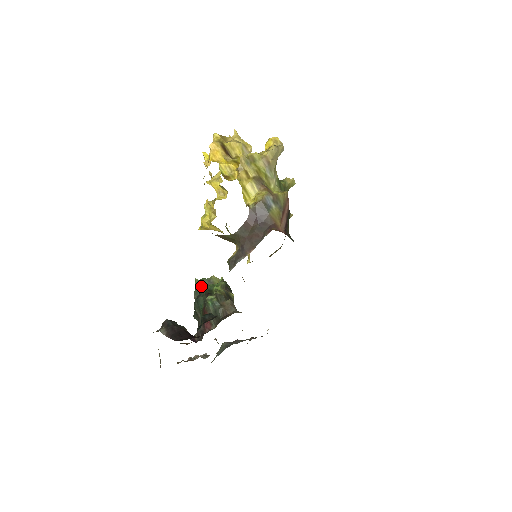
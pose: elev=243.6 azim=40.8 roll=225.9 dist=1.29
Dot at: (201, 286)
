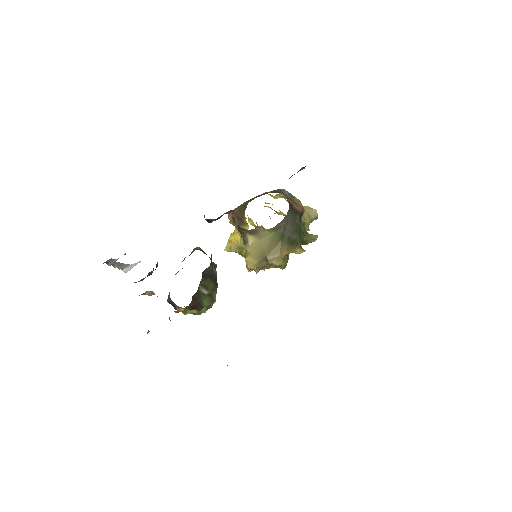
Dot at: occluded
